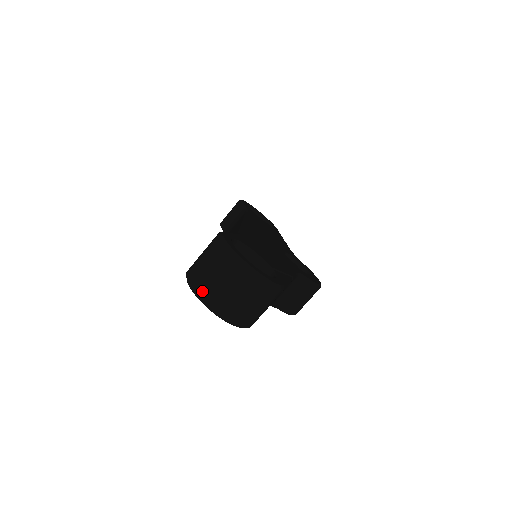
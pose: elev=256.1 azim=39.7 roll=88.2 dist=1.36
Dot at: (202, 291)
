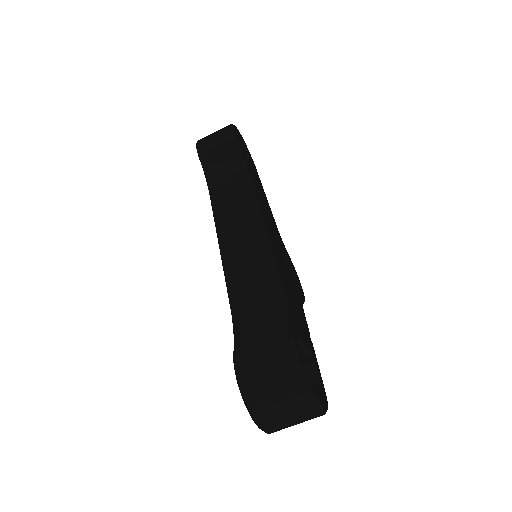
Dot at: (261, 416)
